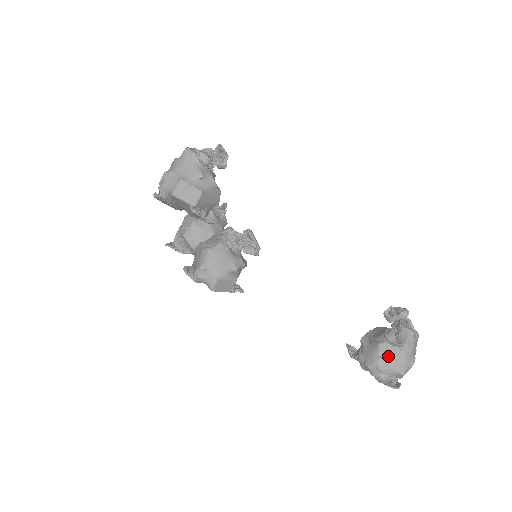
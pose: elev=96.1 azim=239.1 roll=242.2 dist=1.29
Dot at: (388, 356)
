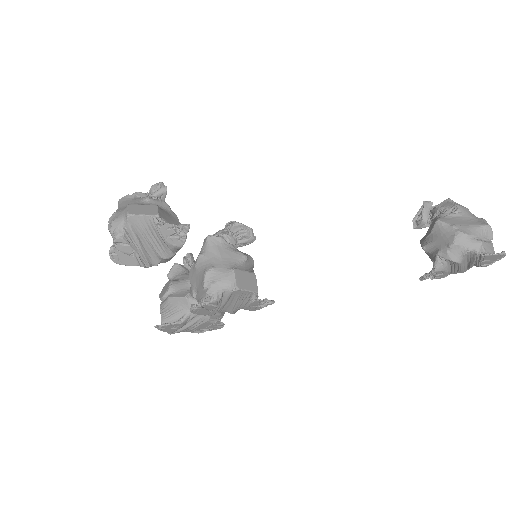
Dot at: (457, 222)
